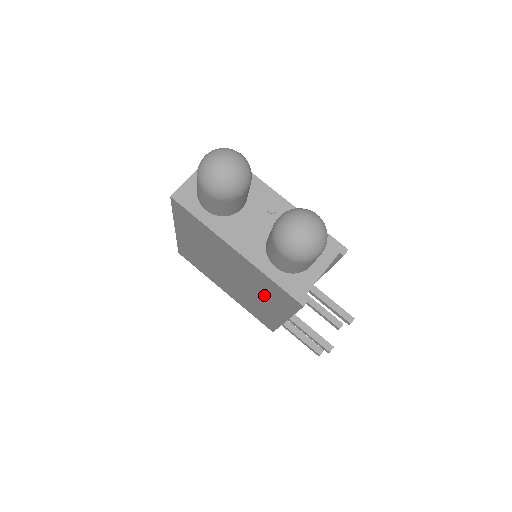
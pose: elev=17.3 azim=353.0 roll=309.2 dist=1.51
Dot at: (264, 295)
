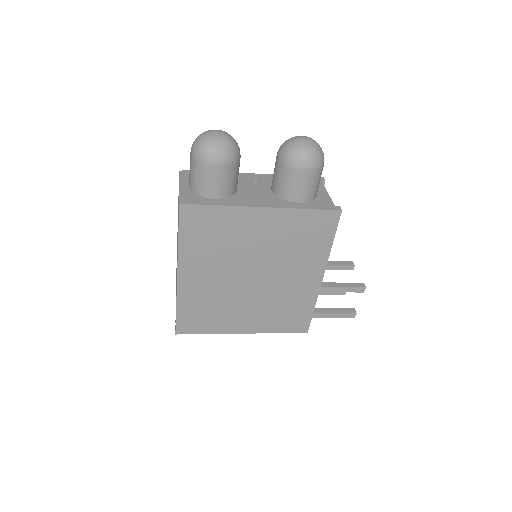
Dot at: (297, 257)
